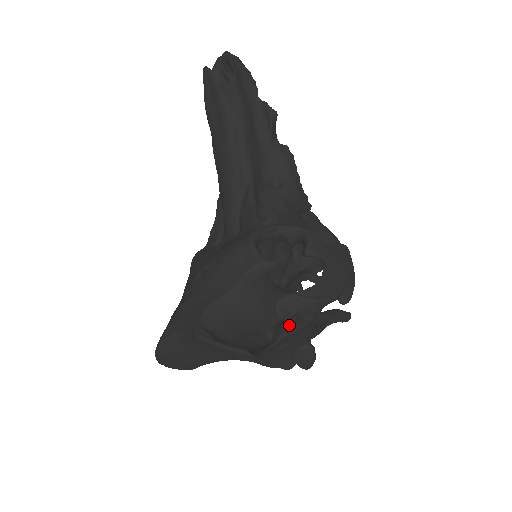
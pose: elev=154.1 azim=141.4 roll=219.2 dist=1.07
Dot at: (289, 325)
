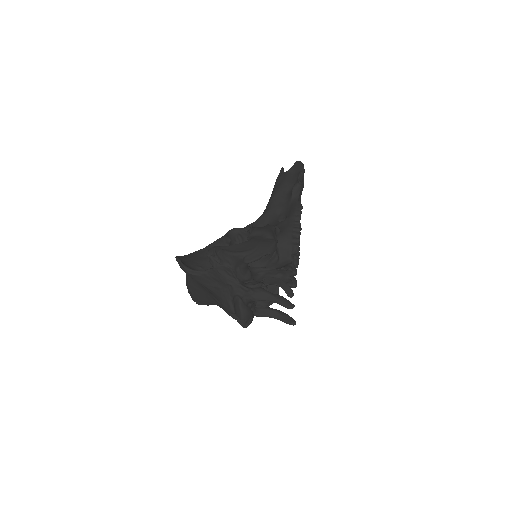
Dot at: (209, 261)
